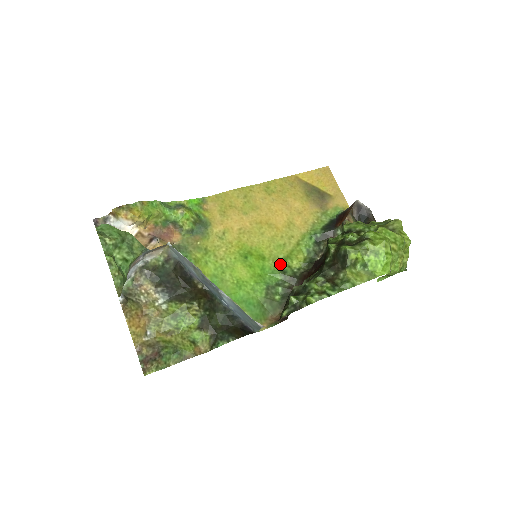
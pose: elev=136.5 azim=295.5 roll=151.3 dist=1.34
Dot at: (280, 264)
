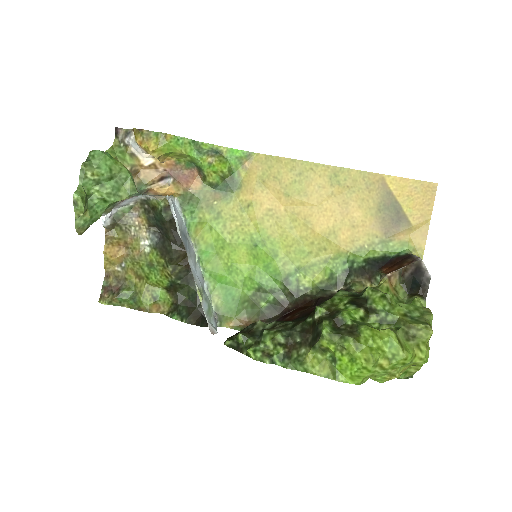
Dot at: (289, 272)
